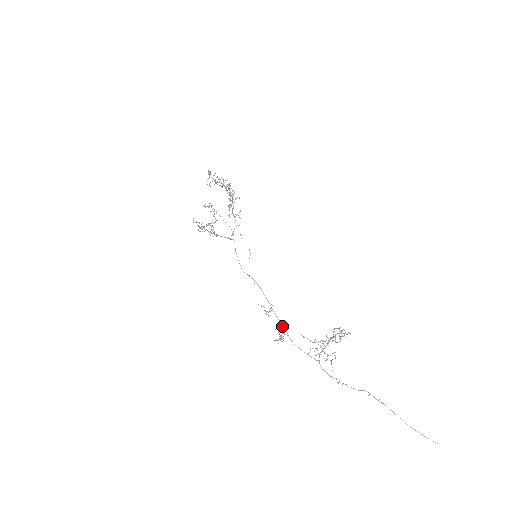
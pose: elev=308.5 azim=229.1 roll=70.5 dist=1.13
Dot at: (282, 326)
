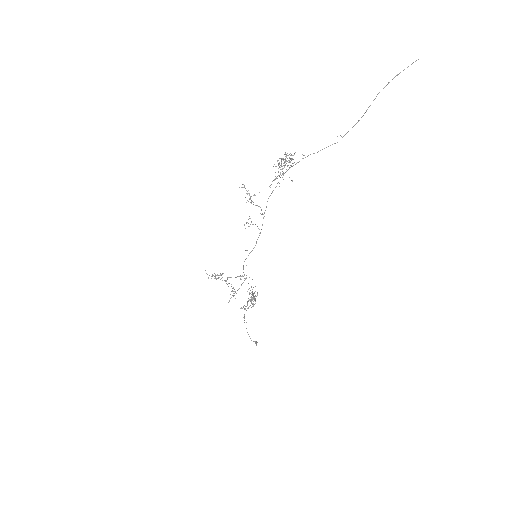
Dot at: occluded
